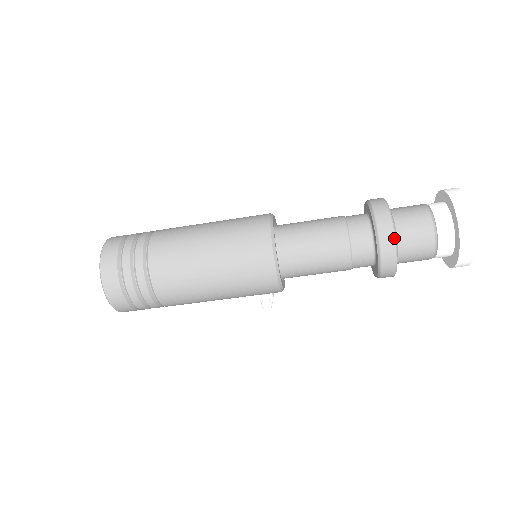
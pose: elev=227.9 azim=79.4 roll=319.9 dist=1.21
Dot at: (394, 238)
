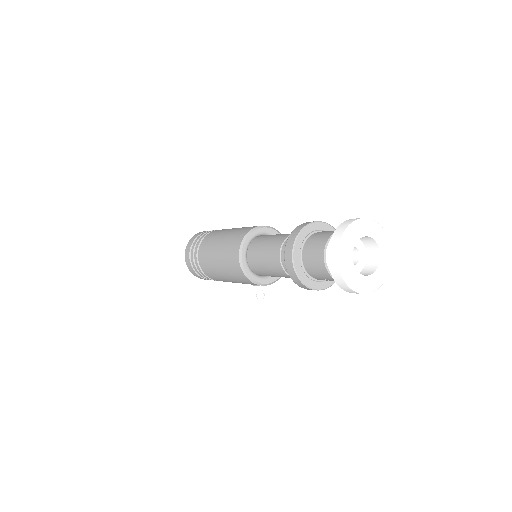
Dot at: (292, 251)
